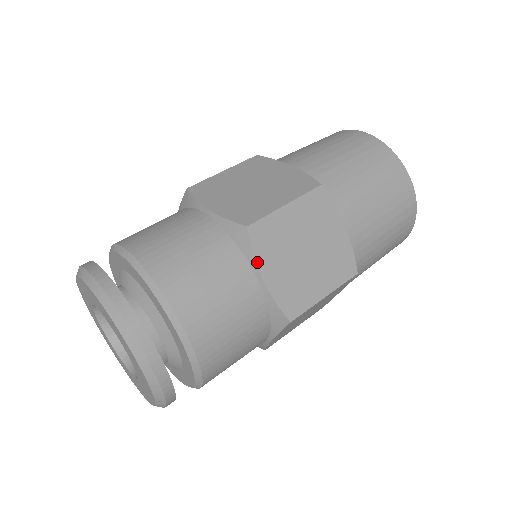
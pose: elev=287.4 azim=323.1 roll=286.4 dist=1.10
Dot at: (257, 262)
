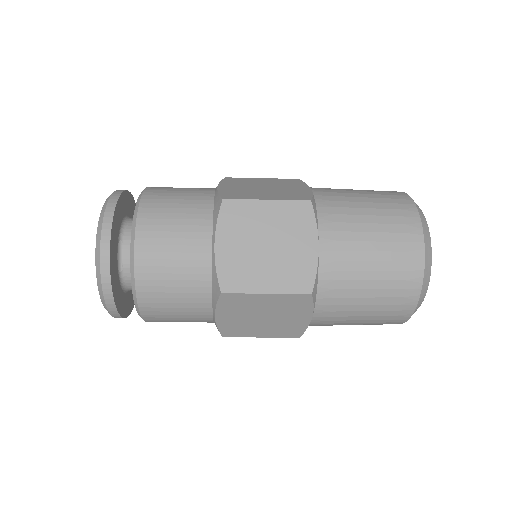
Dot at: (217, 229)
